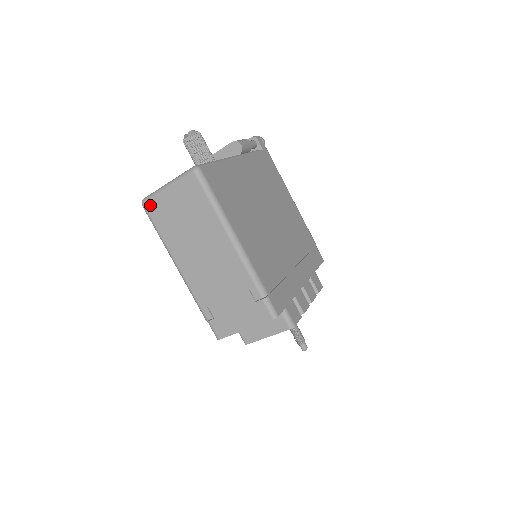
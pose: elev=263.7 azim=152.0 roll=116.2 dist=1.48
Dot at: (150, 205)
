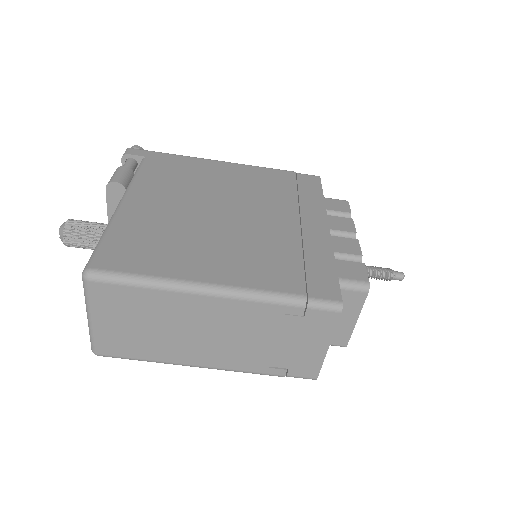
Dot at: (102, 349)
